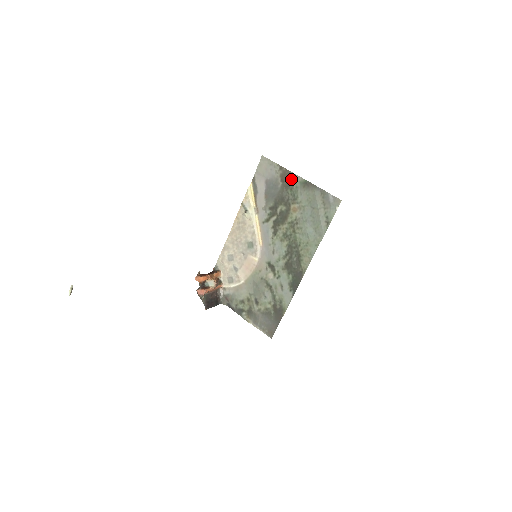
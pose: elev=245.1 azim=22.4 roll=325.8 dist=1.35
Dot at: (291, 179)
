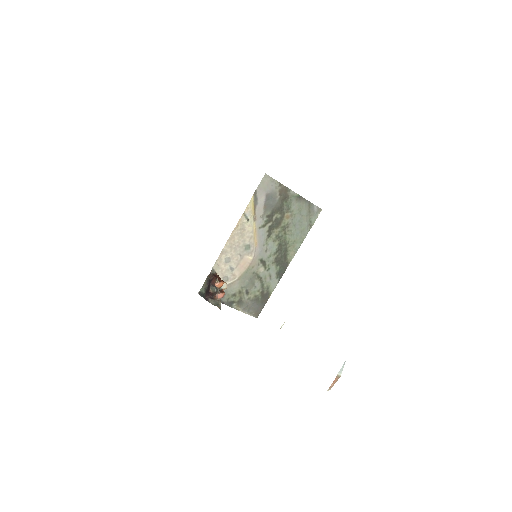
Dot at: (288, 194)
